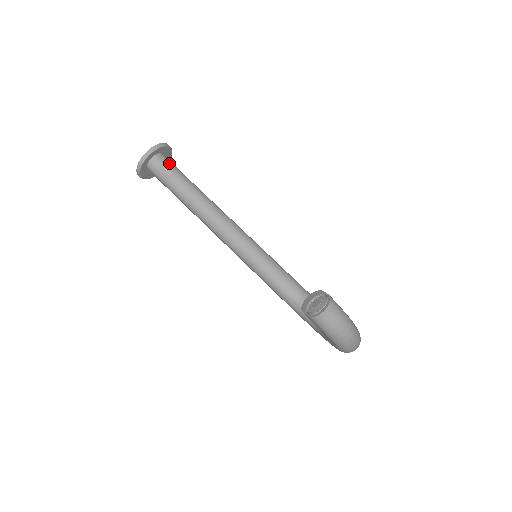
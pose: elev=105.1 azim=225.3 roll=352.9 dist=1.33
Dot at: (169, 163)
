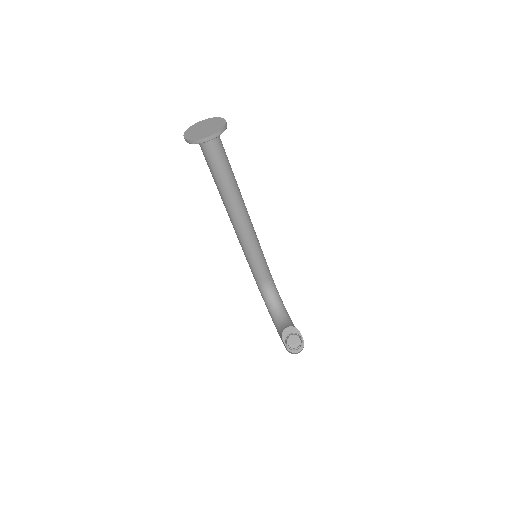
Dot at: (222, 148)
